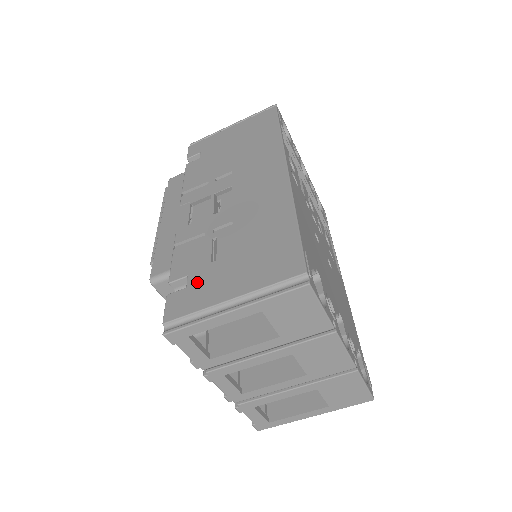
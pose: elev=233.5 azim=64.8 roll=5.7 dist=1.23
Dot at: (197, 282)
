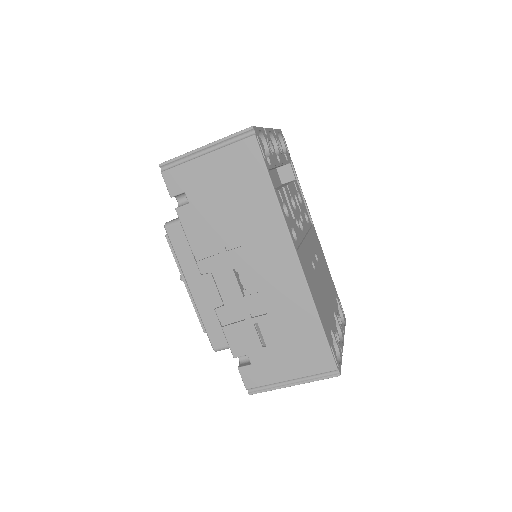
Dot at: (258, 362)
